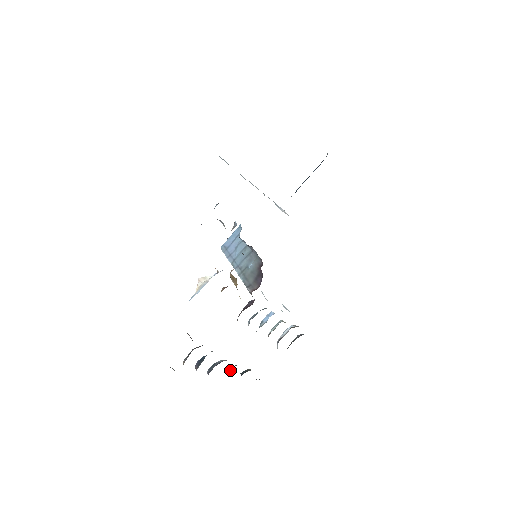
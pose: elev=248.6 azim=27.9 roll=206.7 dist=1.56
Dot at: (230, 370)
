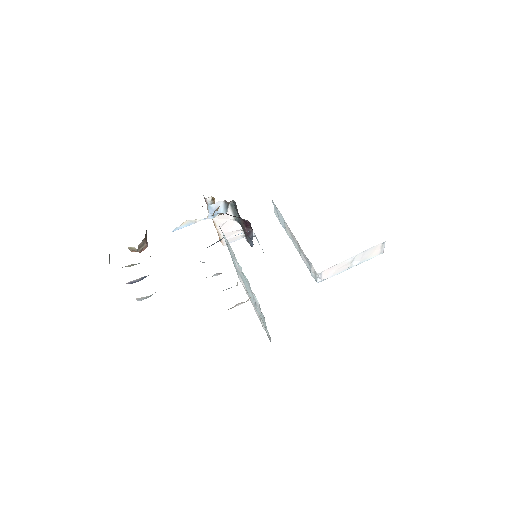
Dot at: occluded
